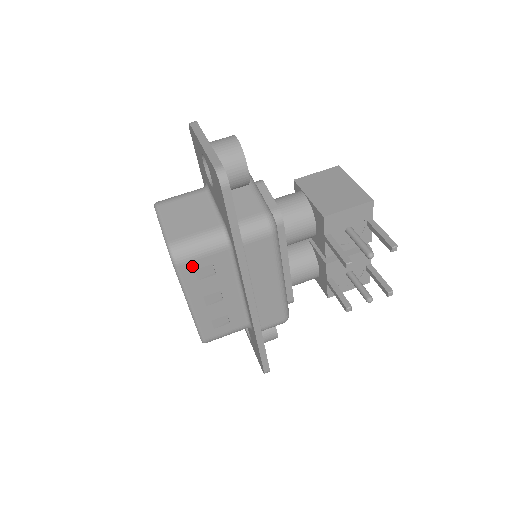
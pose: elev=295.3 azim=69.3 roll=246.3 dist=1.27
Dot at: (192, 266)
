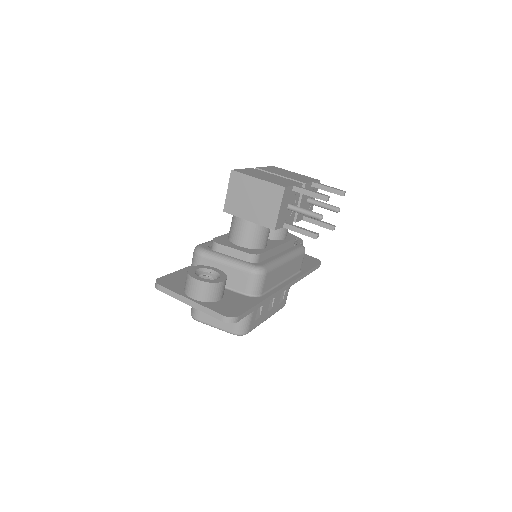
Dot at: (252, 323)
